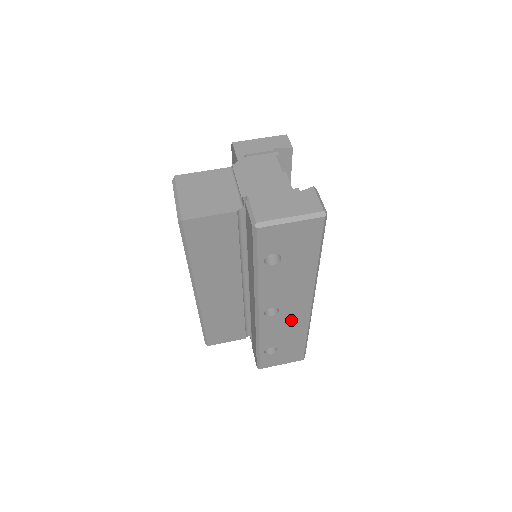
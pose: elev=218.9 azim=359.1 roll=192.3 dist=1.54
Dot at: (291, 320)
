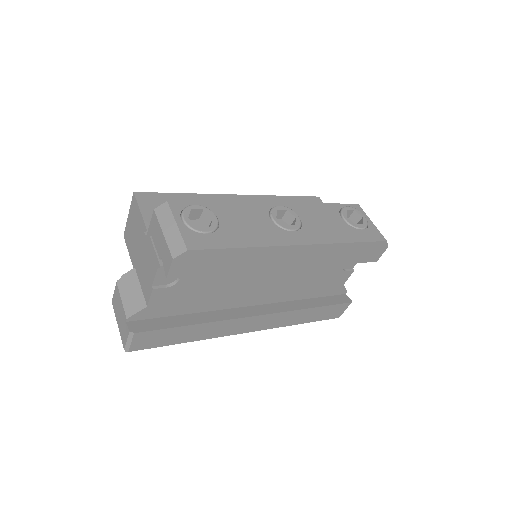
Dot at: occluded
